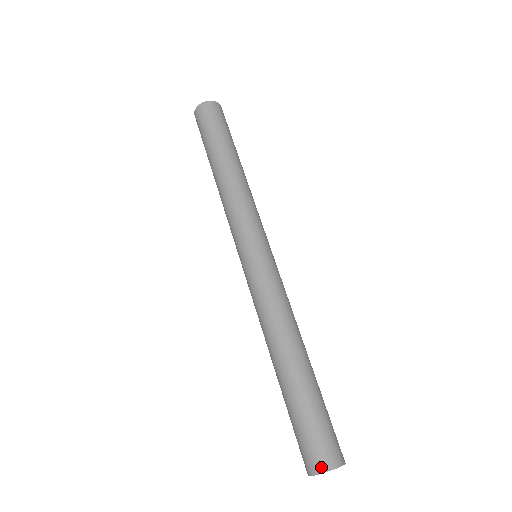
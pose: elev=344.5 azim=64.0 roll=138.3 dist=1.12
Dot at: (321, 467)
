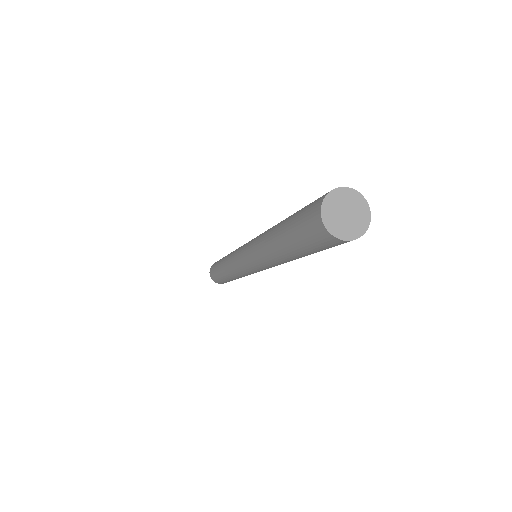
Dot at: (328, 192)
